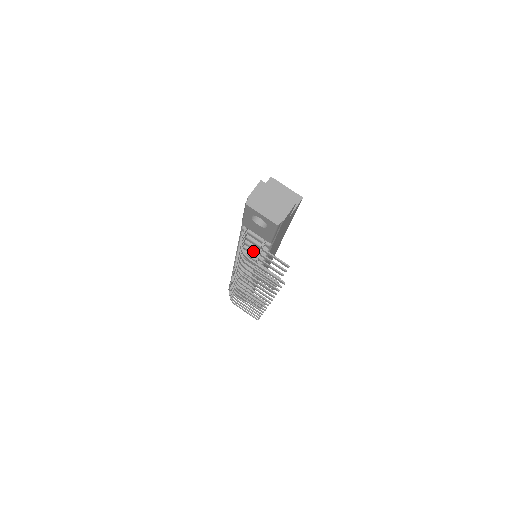
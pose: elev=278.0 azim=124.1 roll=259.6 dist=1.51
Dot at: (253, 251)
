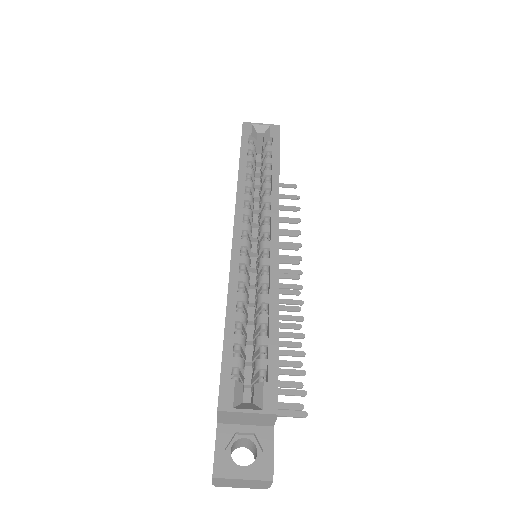
Dot at: occluded
